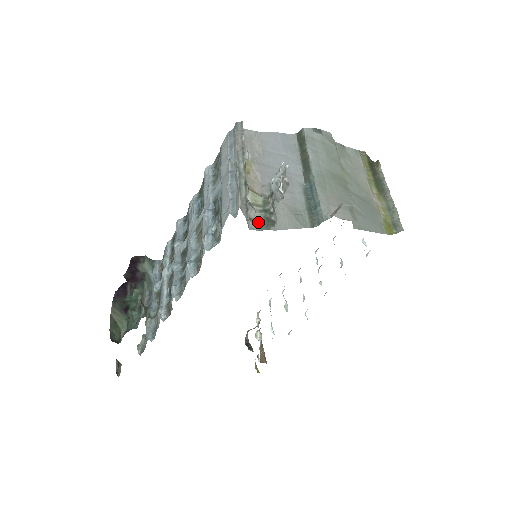
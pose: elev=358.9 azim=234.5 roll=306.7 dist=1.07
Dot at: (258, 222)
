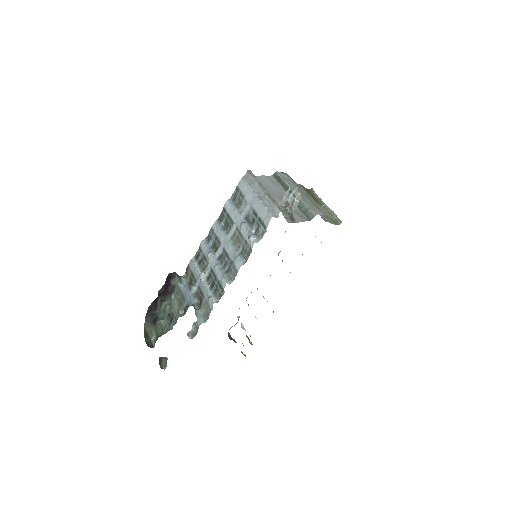
Dot at: (288, 219)
